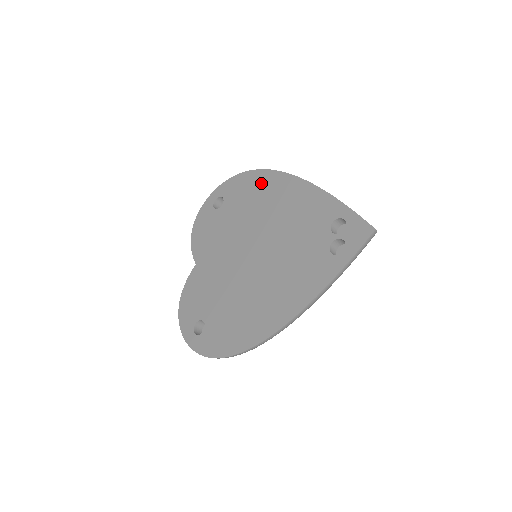
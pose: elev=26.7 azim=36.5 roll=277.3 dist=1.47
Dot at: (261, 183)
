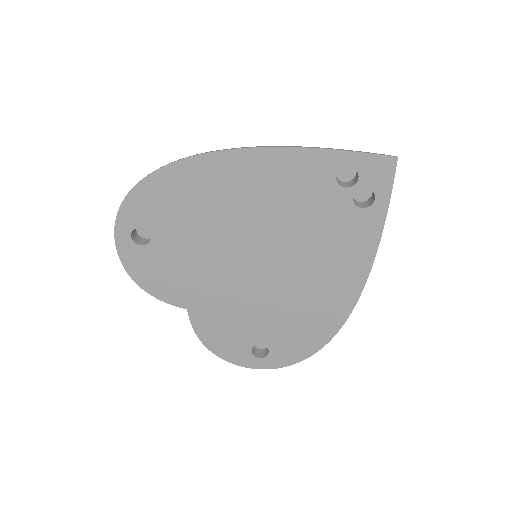
Dot at: (185, 183)
